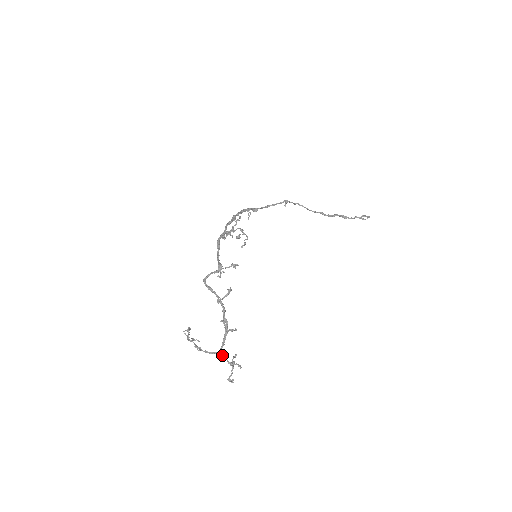
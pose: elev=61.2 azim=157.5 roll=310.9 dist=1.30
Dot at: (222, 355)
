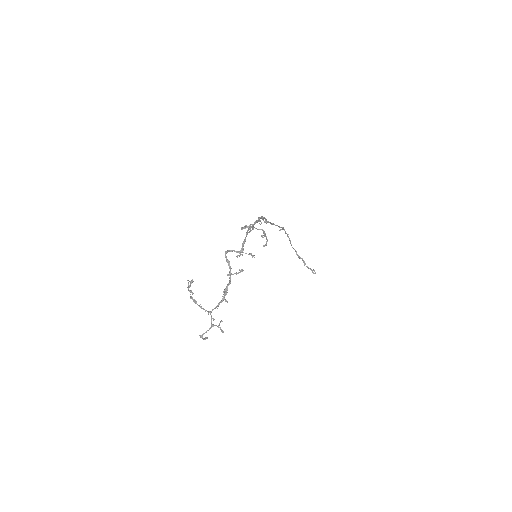
Dot at: (211, 315)
